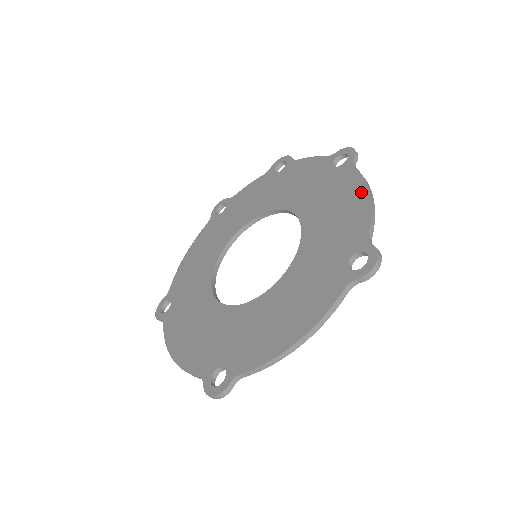
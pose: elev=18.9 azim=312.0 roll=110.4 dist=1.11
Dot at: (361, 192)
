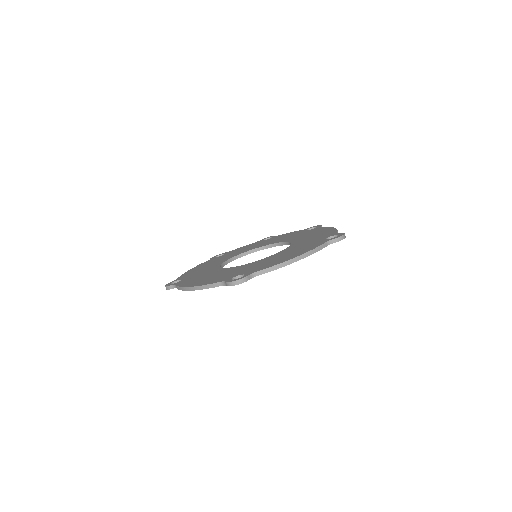
Dot at: (329, 229)
